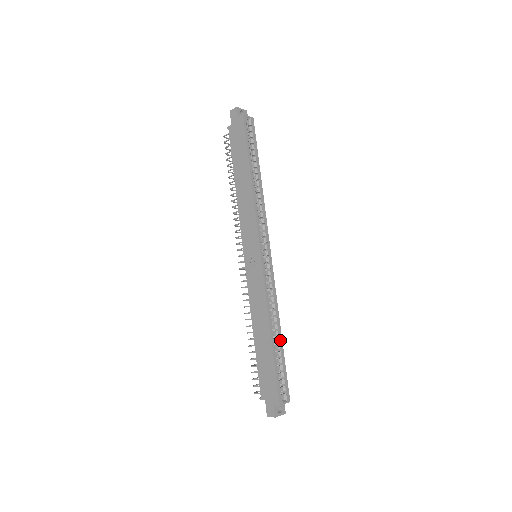
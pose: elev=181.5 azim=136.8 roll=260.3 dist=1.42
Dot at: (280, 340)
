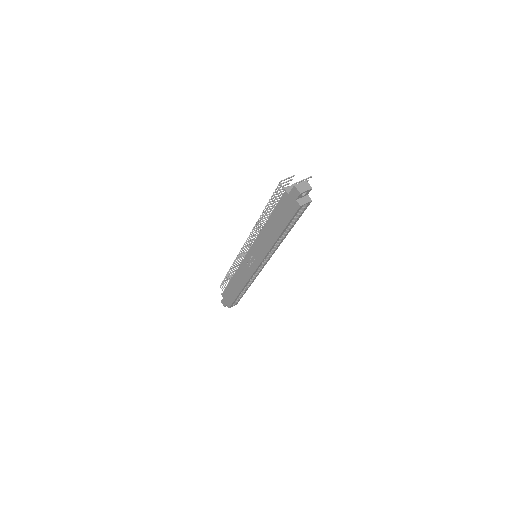
Dot at: (246, 290)
